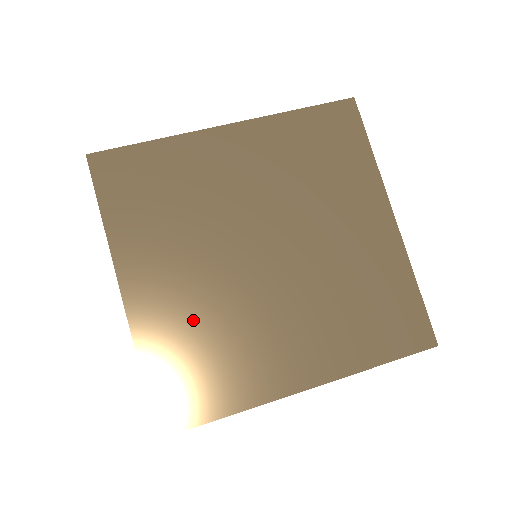
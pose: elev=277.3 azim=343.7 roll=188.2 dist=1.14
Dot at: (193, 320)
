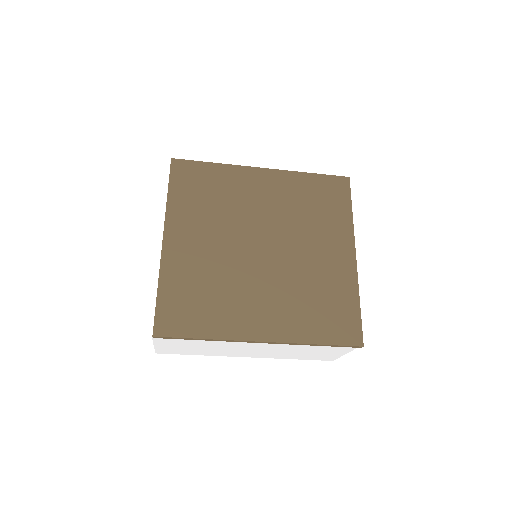
Dot at: (202, 272)
